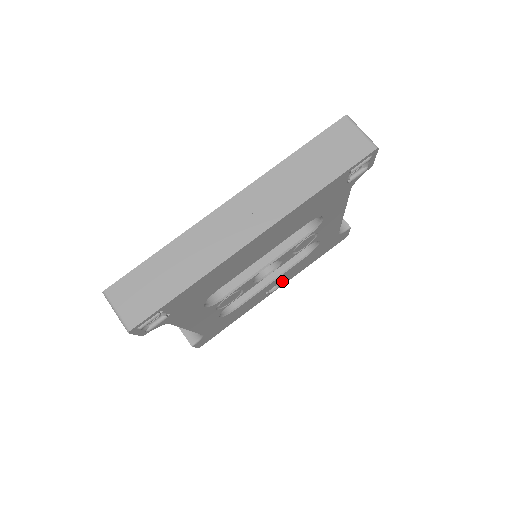
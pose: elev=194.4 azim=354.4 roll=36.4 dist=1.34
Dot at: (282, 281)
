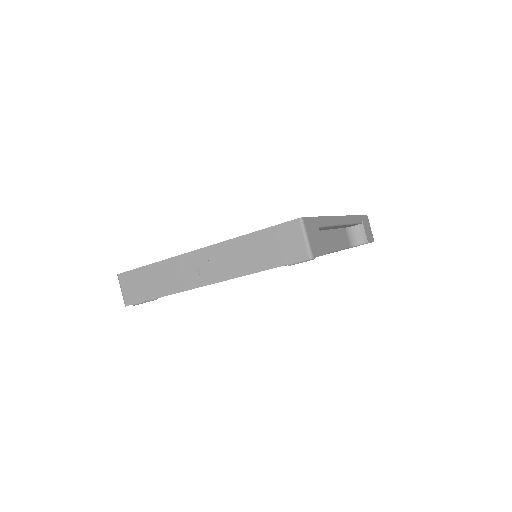
Dot at: occluded
